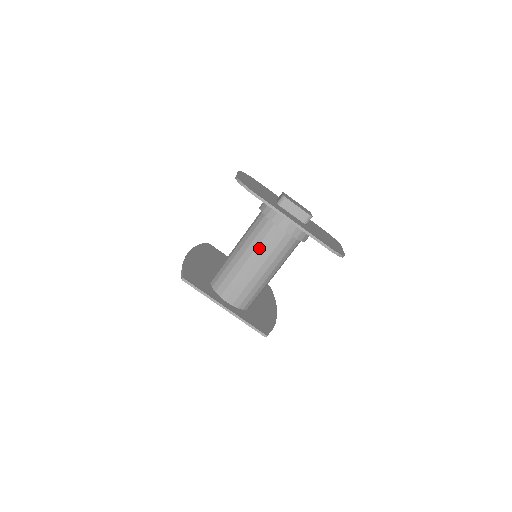
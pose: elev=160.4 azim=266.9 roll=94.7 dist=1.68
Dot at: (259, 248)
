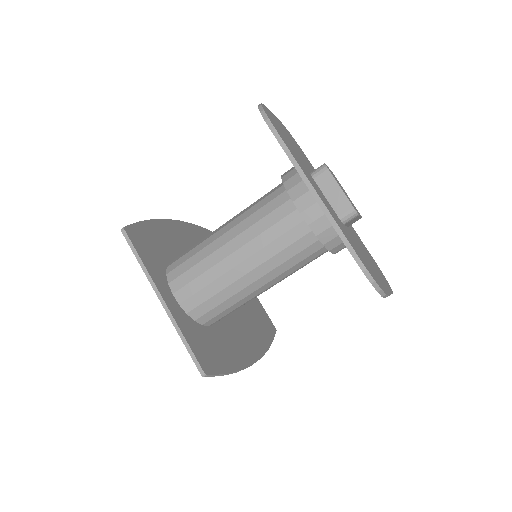
Dot at: (253, 229)
